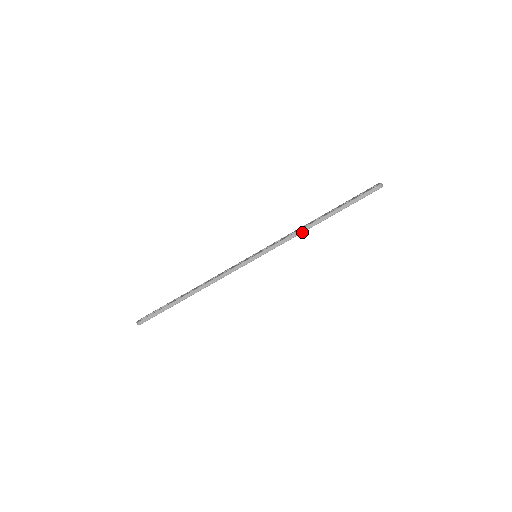
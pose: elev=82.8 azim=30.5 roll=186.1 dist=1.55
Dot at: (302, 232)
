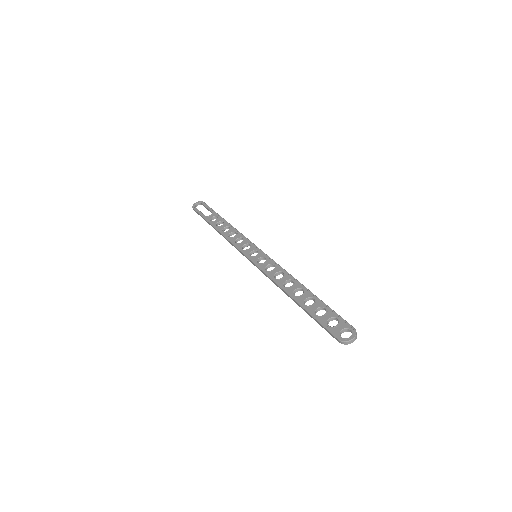
Dot at: occluded
